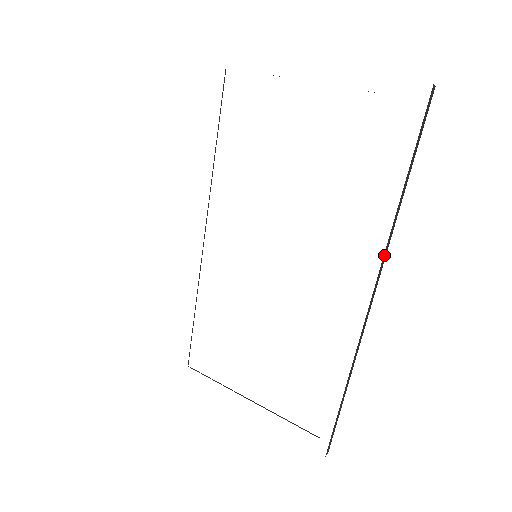
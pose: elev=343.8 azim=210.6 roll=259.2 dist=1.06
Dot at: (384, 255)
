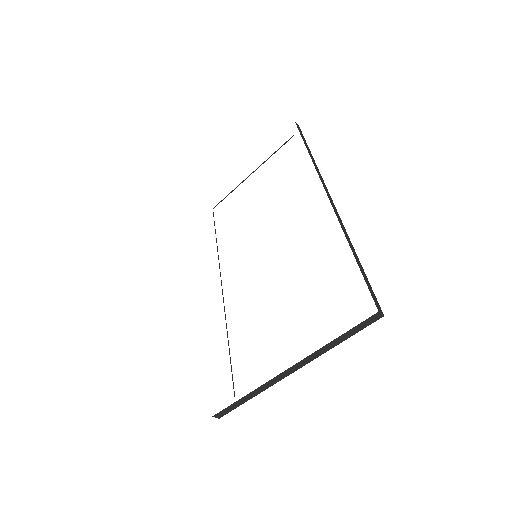
Dot at: (318, 173)
